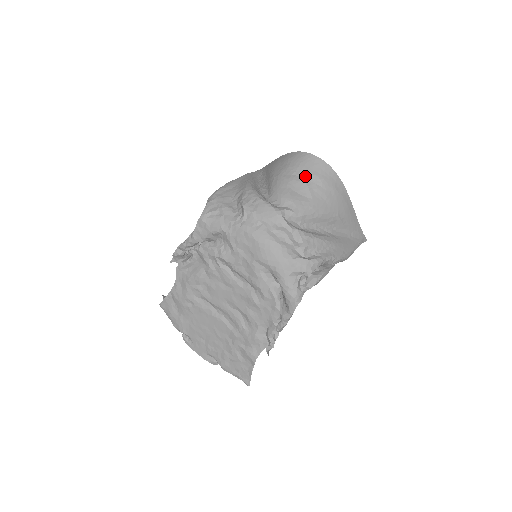
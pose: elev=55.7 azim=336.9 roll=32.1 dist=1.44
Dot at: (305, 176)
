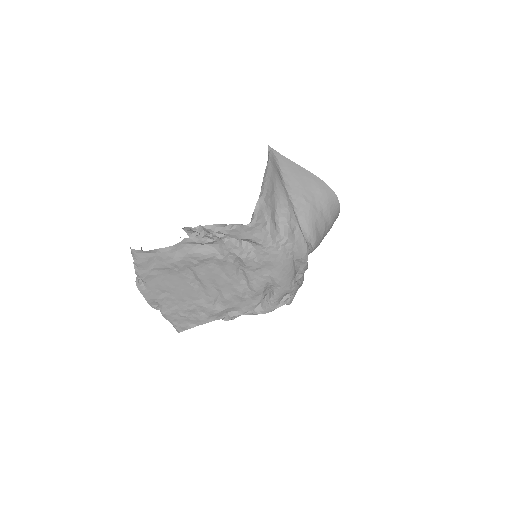
Dot at: (327, 217)
